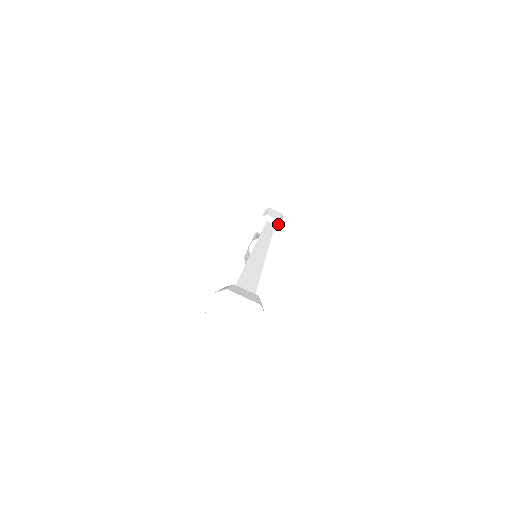
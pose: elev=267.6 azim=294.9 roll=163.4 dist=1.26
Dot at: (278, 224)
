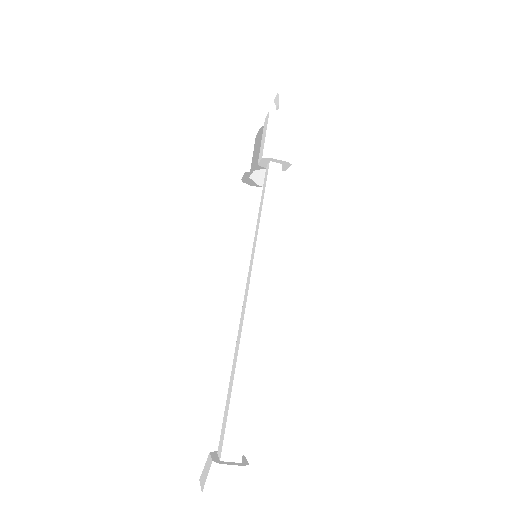
Dot at: (286, 164)
